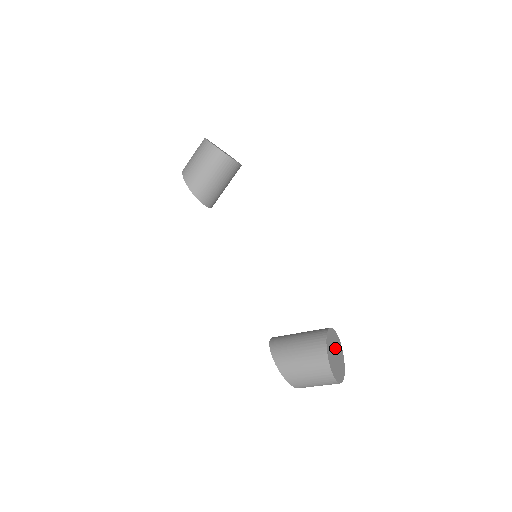
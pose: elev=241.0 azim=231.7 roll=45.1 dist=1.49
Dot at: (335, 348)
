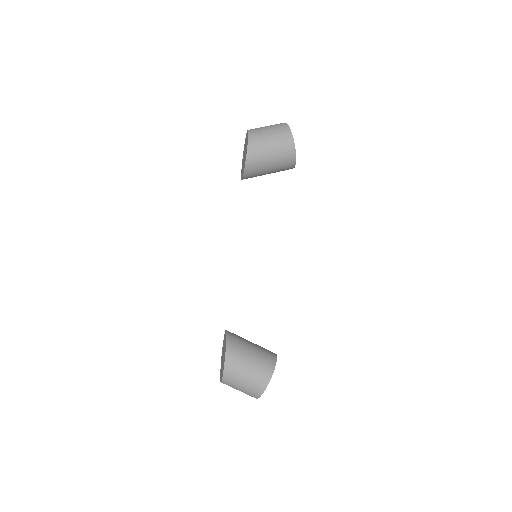
Dot at: occluded
